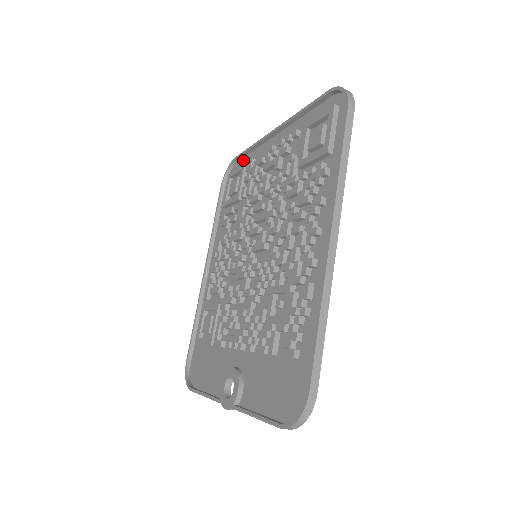
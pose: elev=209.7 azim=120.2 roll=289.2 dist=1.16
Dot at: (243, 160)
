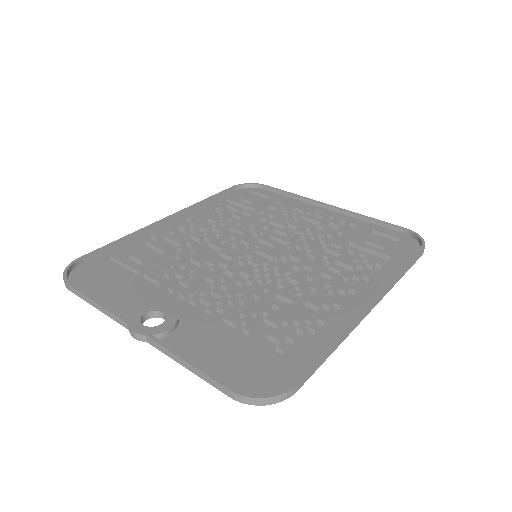
Dot at: (272, 193)
